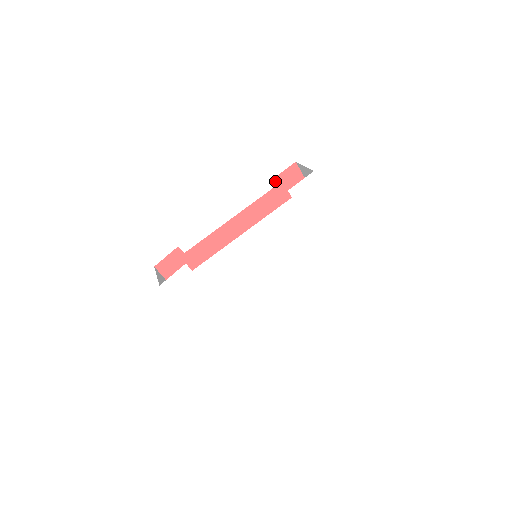
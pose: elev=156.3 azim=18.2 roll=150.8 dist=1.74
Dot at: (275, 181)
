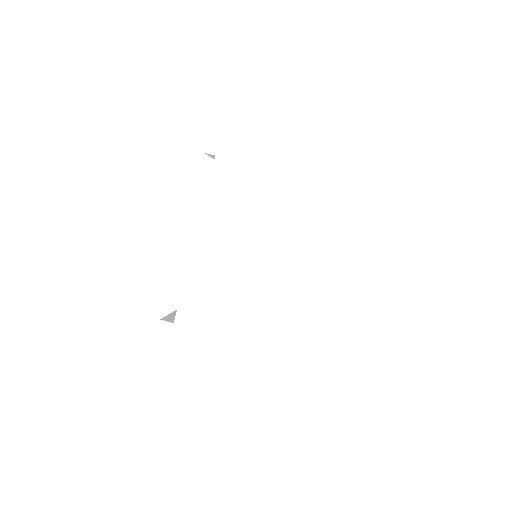
Dot at: occluded
